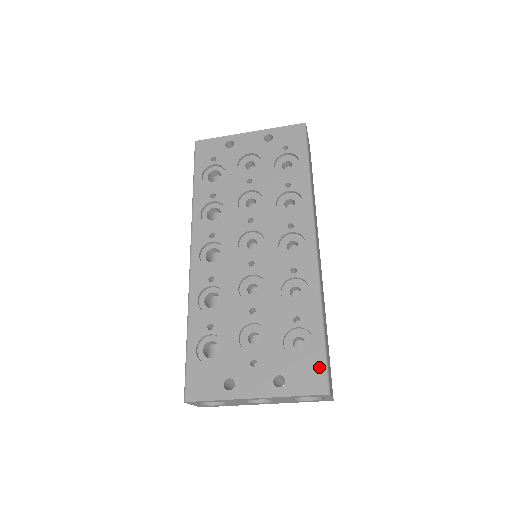
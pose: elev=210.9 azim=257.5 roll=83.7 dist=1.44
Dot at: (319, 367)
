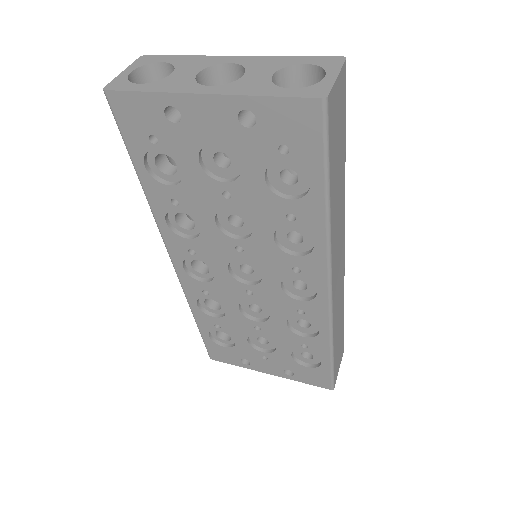
Dot at: (325, 377)
